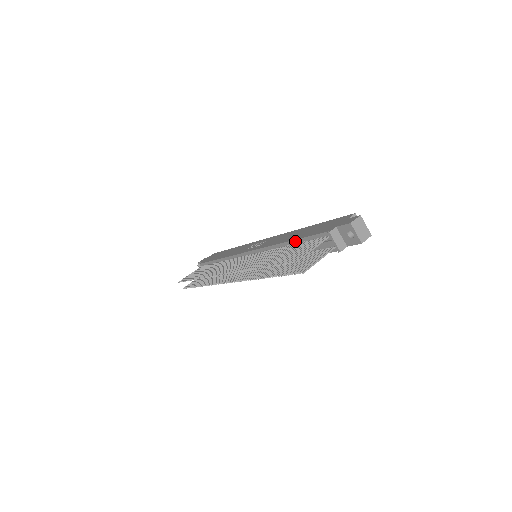
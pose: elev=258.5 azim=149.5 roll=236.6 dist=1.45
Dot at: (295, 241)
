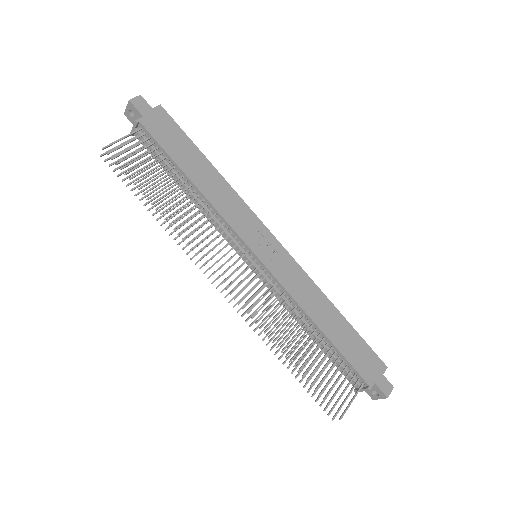
Dot at: (329, 341)
